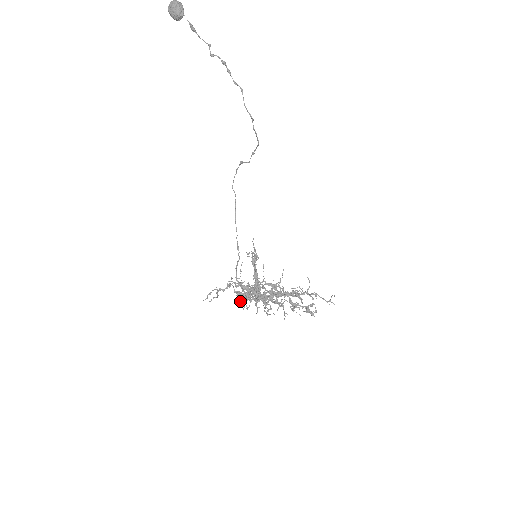
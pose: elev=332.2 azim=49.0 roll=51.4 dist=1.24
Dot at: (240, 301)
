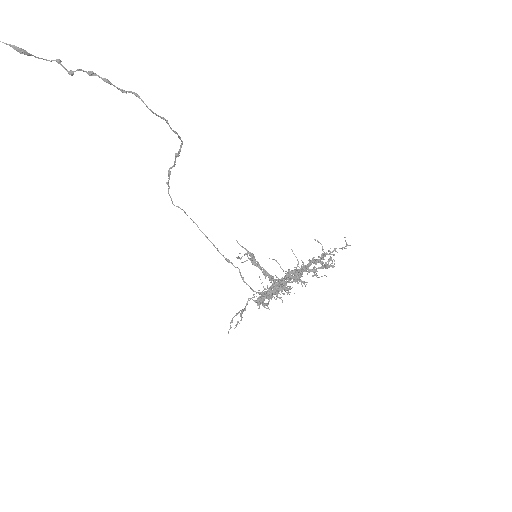
Dot at: occluded
